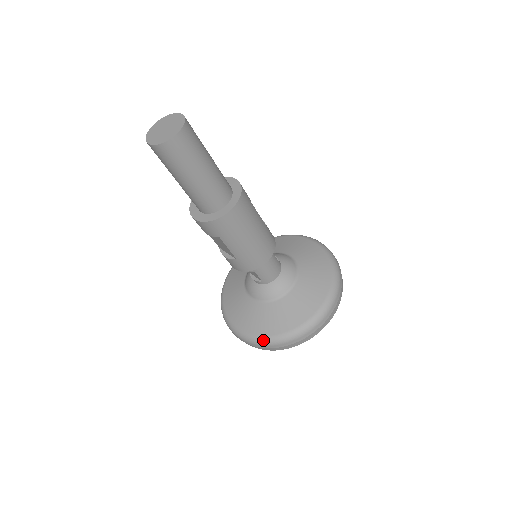
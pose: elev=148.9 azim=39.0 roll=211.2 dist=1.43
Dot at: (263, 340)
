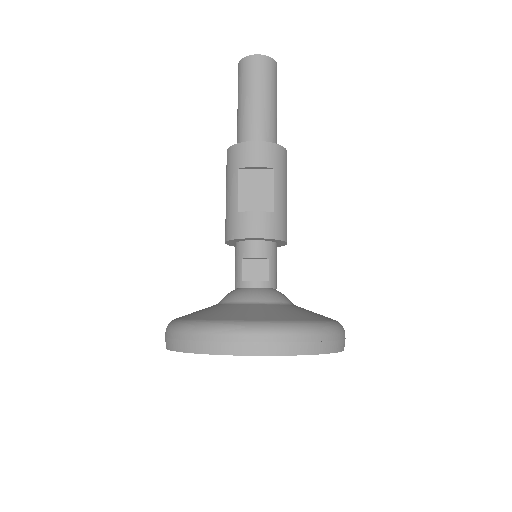
Dot at: (308, 324)
